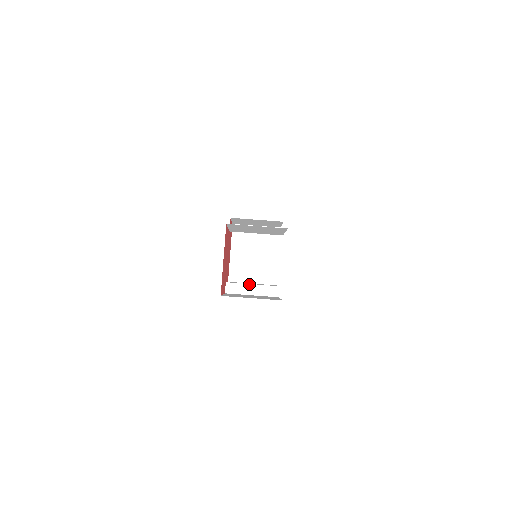
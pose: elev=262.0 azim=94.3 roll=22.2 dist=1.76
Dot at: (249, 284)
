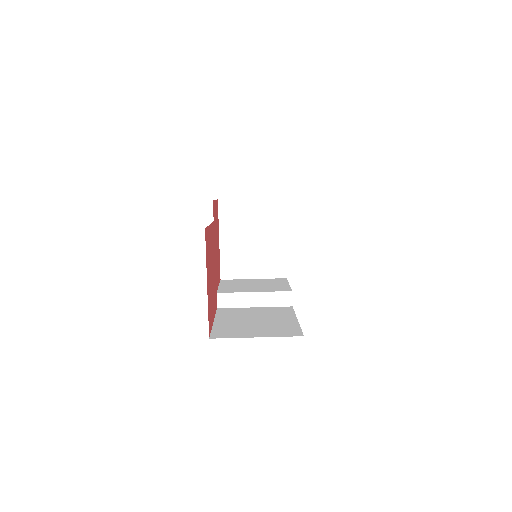
Dot at: (250, 292)
